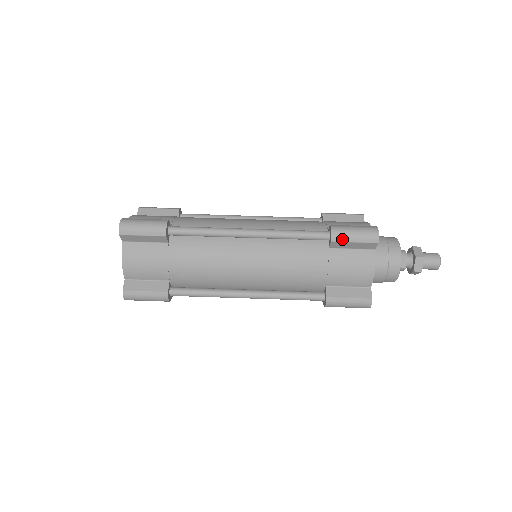
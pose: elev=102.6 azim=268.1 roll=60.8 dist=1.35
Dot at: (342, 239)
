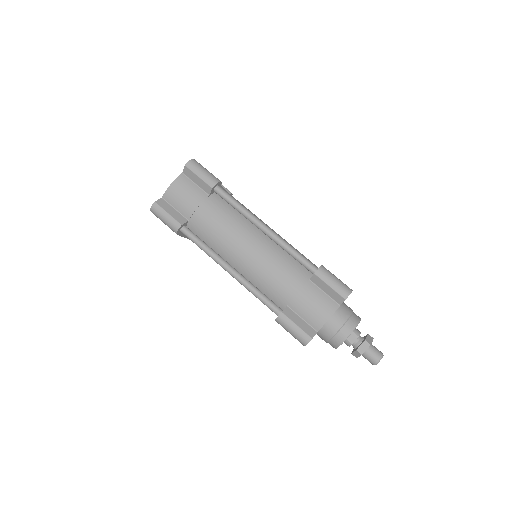
Dot at: (323, 277)
